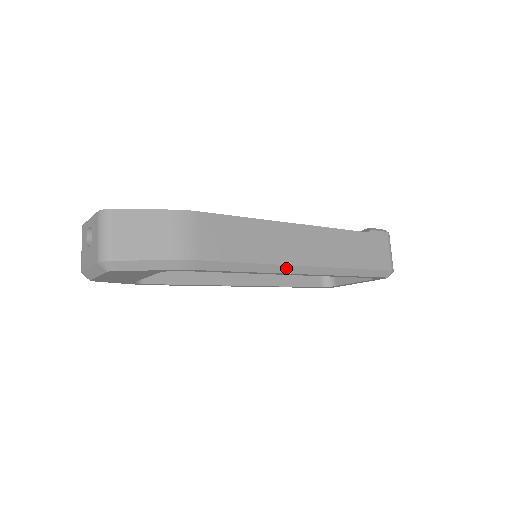
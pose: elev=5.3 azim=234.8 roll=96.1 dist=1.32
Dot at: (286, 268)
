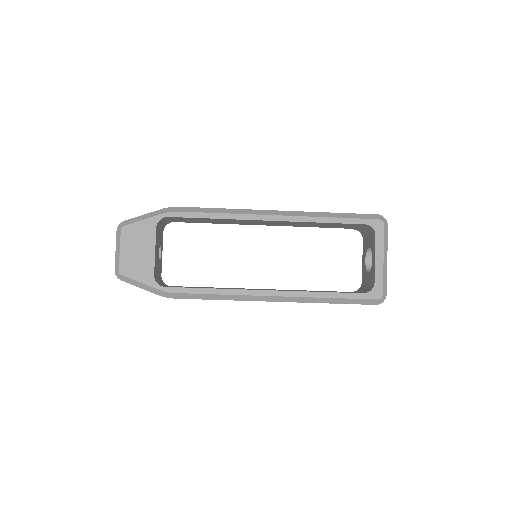
Dot at: (255, 212)
